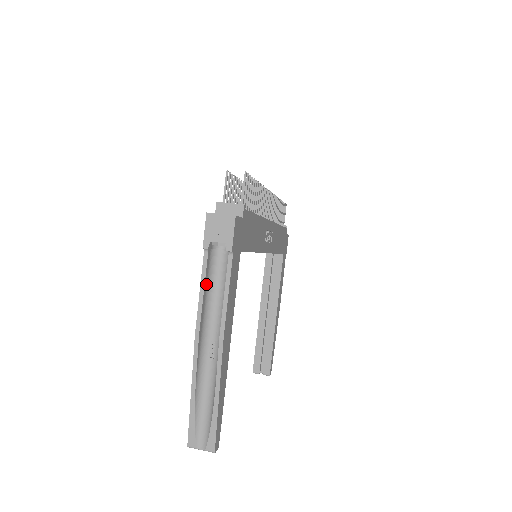
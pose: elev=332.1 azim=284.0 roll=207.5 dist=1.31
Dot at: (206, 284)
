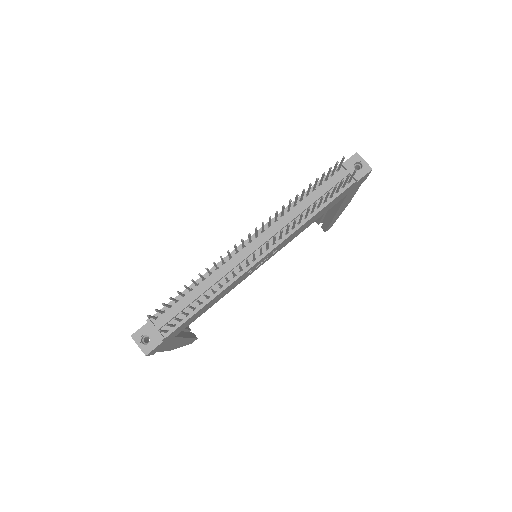
Dot at: occluded
